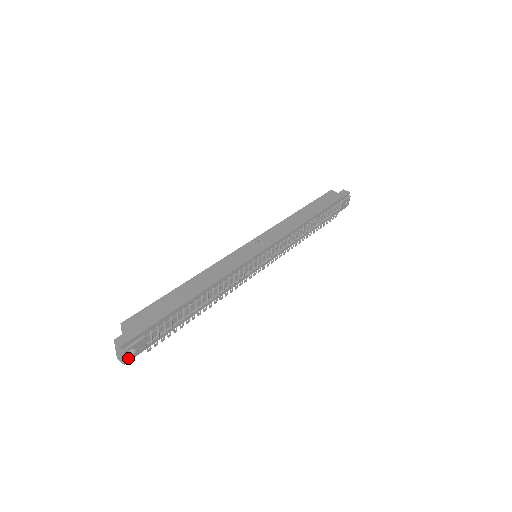
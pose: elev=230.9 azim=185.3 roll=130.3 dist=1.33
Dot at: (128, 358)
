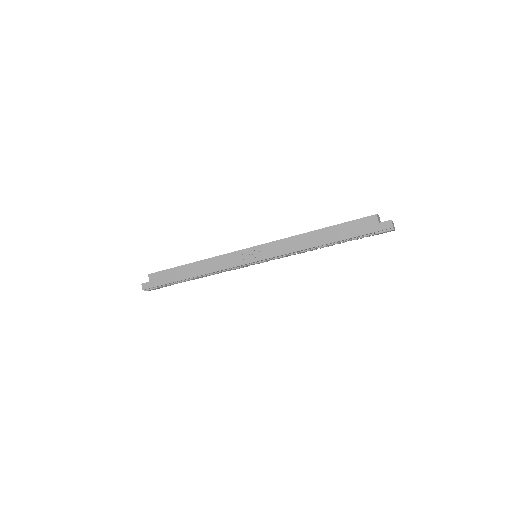
Dot at: occluded
